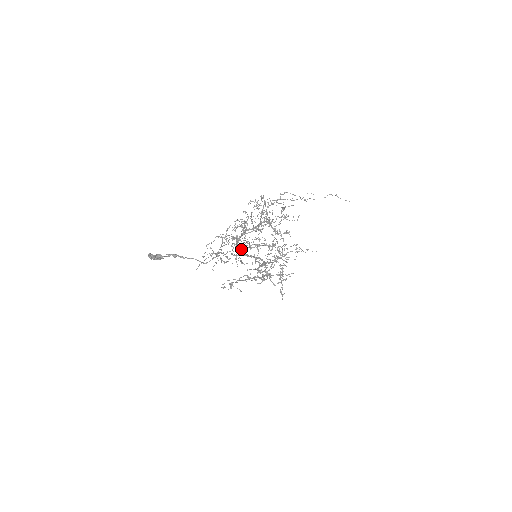
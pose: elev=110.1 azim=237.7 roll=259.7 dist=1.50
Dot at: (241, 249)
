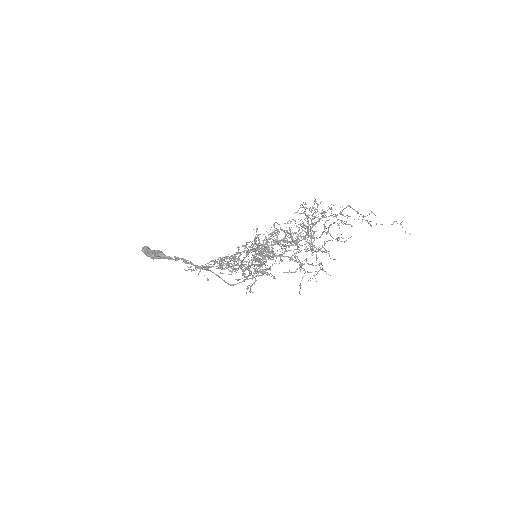
Dot at: occluded
